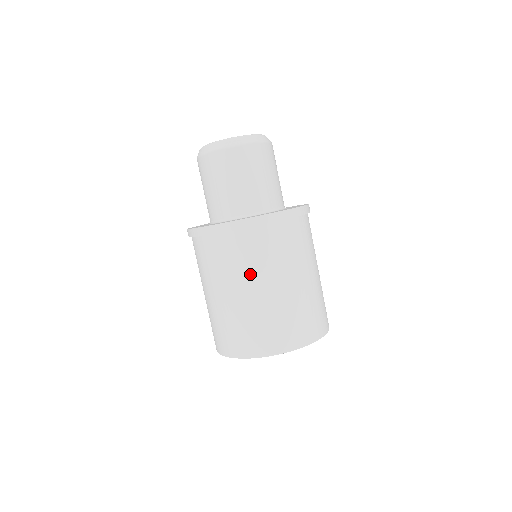
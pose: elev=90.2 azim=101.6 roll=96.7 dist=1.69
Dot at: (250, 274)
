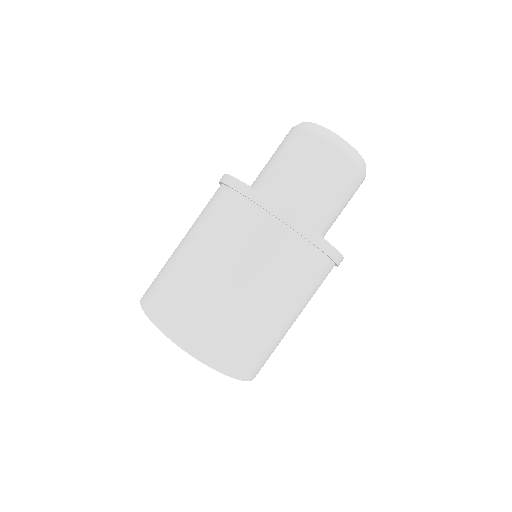
Dot at: (254, 271)
